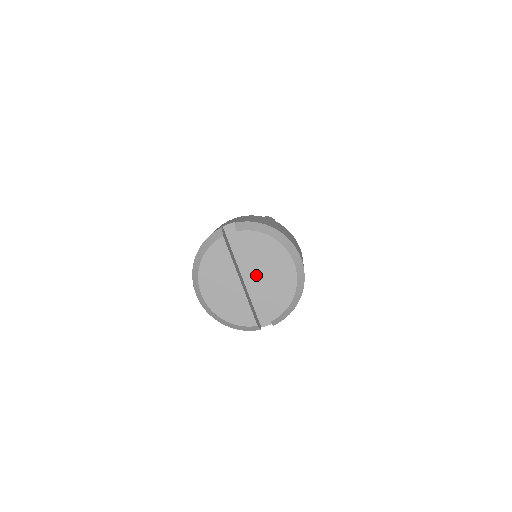
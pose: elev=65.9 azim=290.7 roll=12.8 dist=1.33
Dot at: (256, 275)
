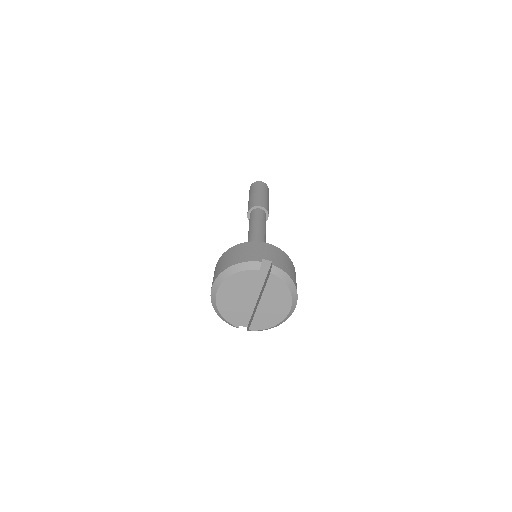
Dot at: (262, 302)
